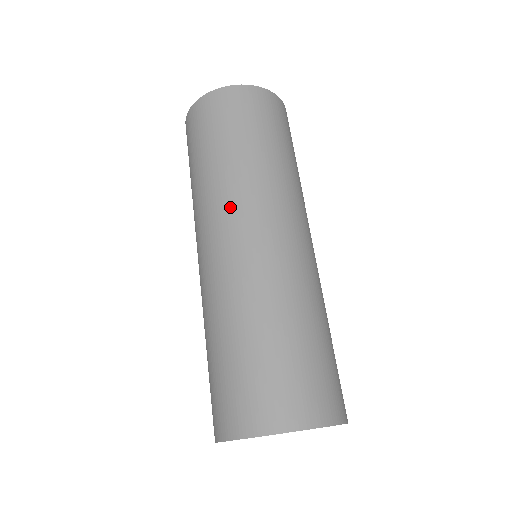
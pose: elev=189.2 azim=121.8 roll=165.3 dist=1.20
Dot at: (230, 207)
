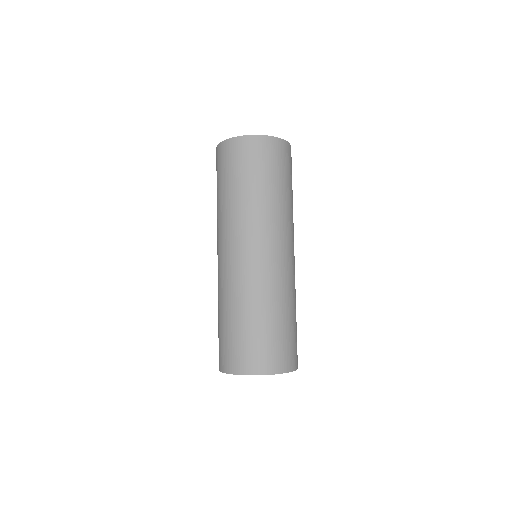
Dot at: (218, 236)
